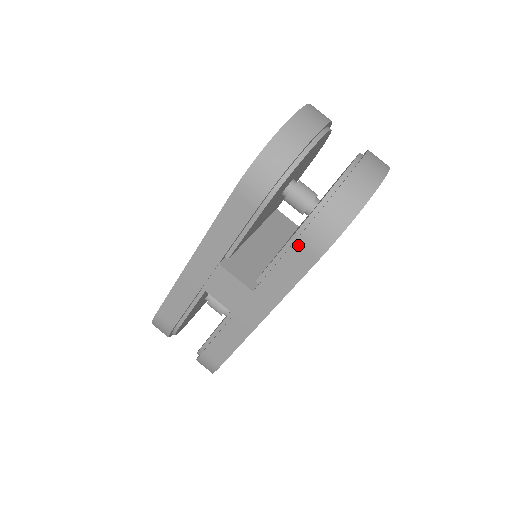
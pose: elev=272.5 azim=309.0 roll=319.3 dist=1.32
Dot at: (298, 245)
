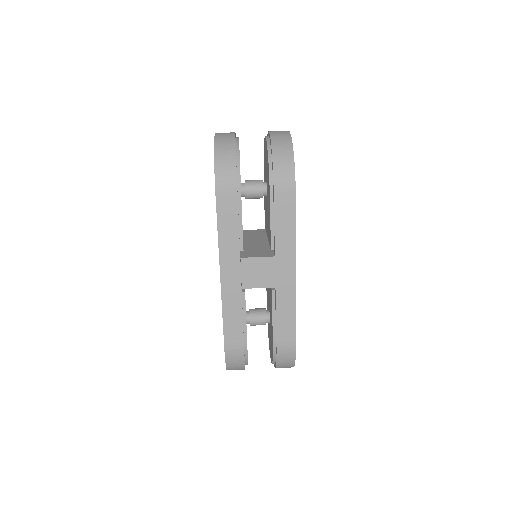
Dot at: (277, 196)
